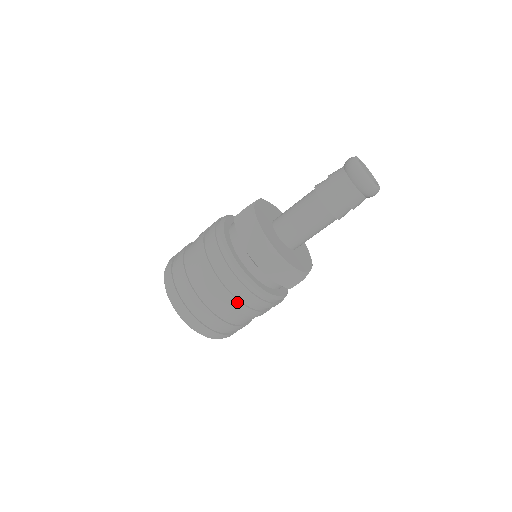
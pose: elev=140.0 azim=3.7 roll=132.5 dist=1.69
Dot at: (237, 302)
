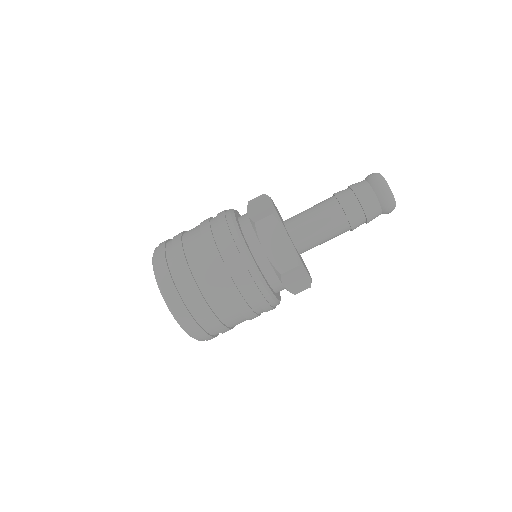
Dot at: (250, 311)
